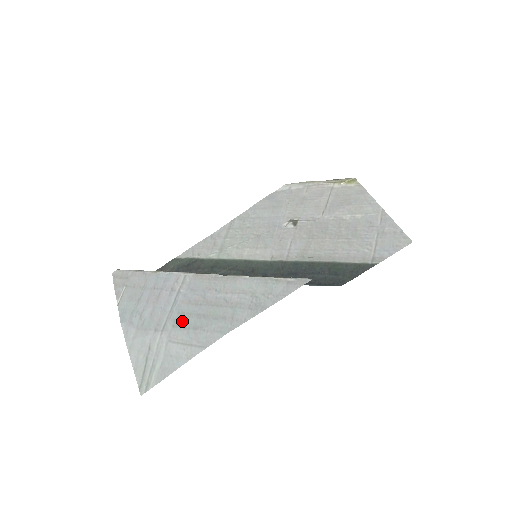
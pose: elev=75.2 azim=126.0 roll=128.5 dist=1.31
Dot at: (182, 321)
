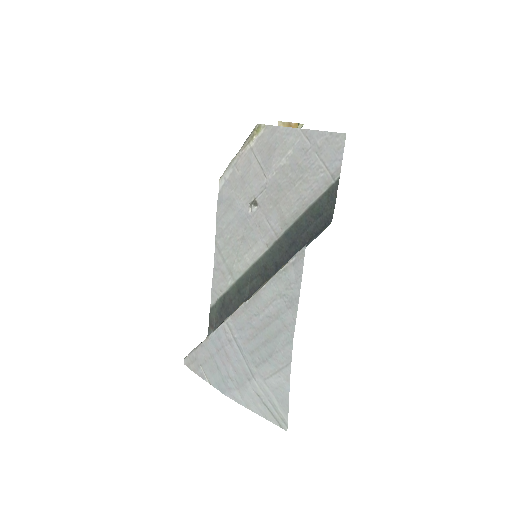
Dot at: (258, 358)
